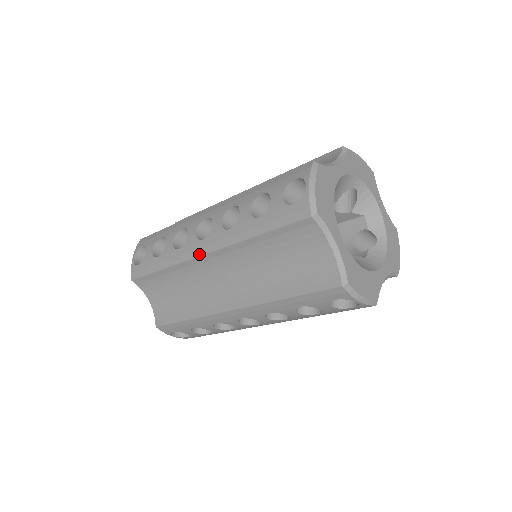
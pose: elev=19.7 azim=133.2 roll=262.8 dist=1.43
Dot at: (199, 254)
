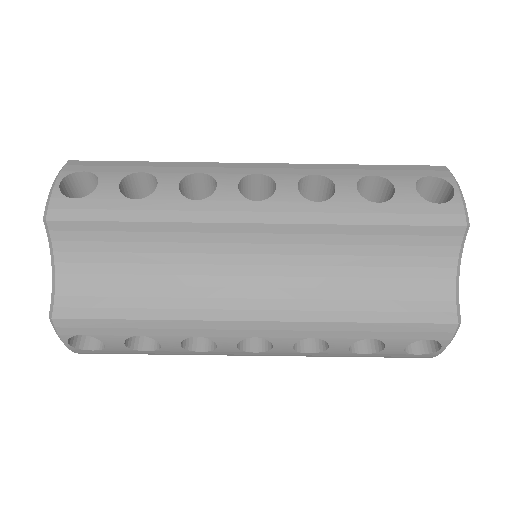
Dot at: occluded
